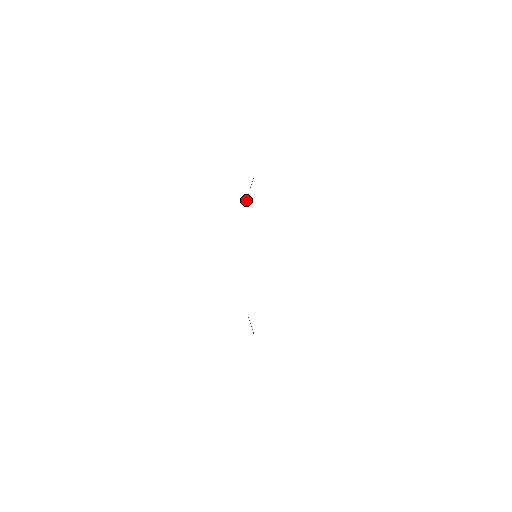
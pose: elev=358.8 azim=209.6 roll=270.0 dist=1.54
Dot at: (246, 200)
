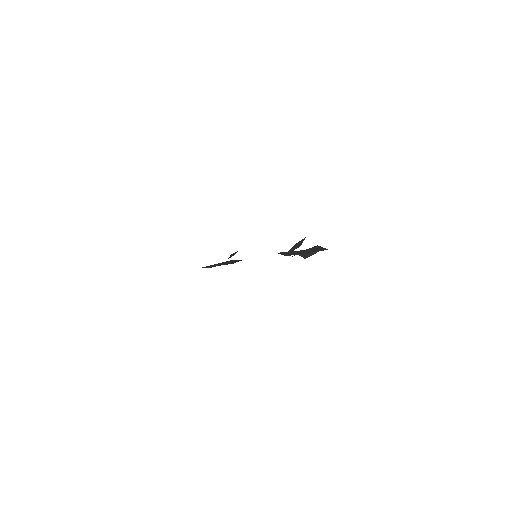
Dot at: occluded
